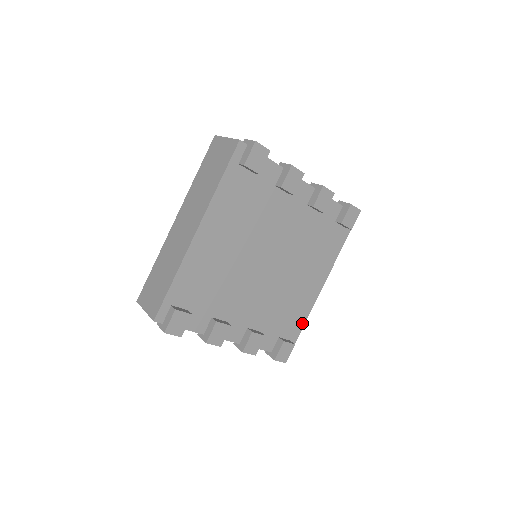
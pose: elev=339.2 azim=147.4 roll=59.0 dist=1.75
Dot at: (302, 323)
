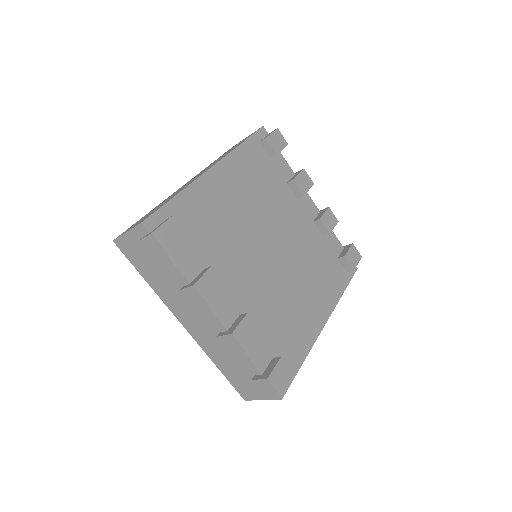
Dot at: (301, 358)
